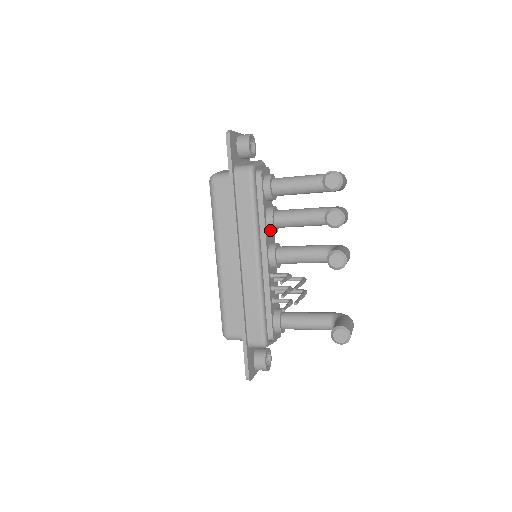
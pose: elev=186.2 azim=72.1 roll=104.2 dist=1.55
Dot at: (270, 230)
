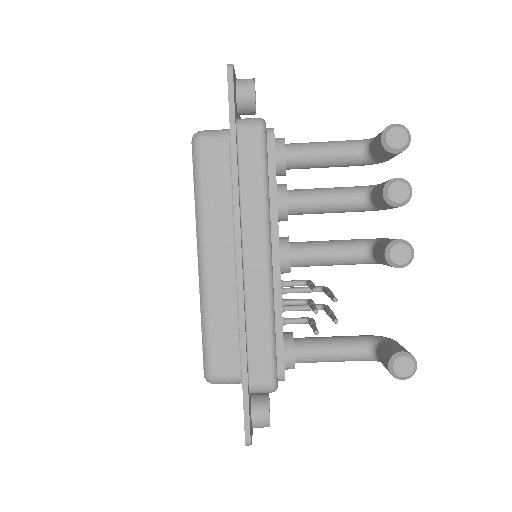
Dot at: (281, 217)
